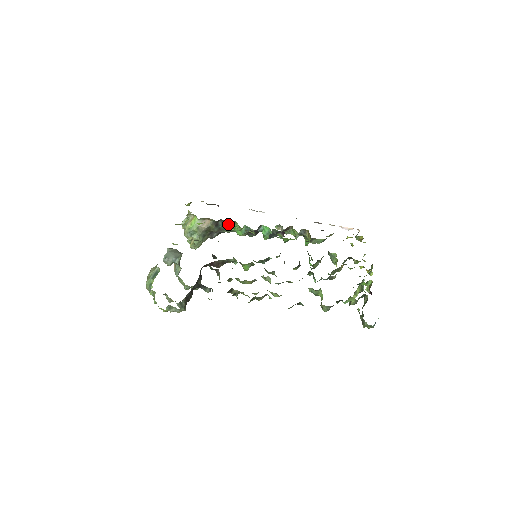
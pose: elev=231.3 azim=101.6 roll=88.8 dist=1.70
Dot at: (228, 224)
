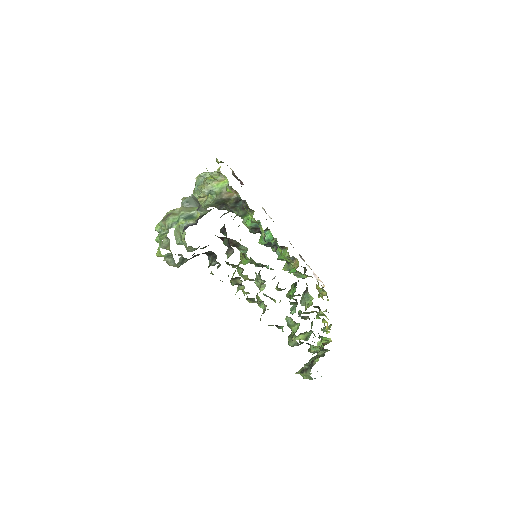
Dot at: (246, 208)
